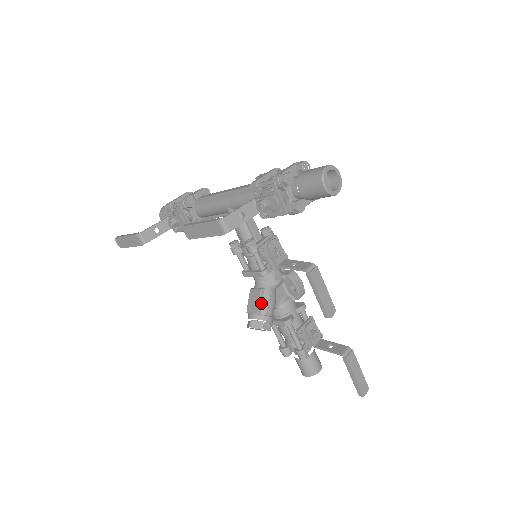
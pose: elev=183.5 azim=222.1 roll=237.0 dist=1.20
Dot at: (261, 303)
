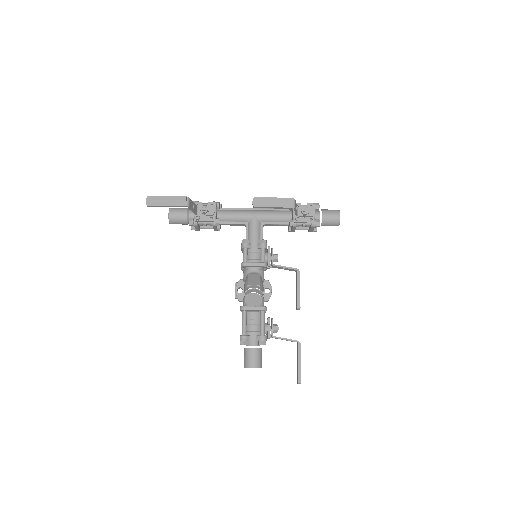
Dot at: (260, 282)
